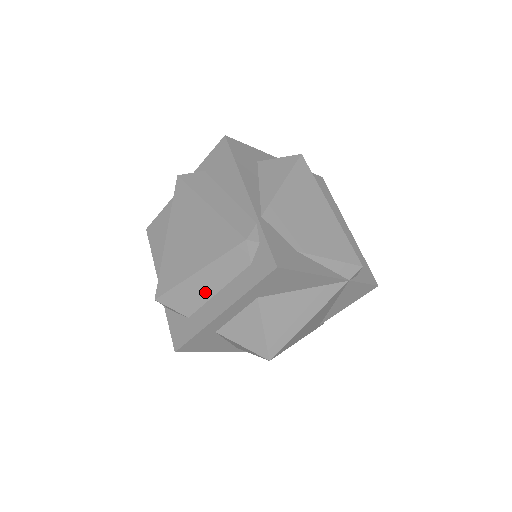
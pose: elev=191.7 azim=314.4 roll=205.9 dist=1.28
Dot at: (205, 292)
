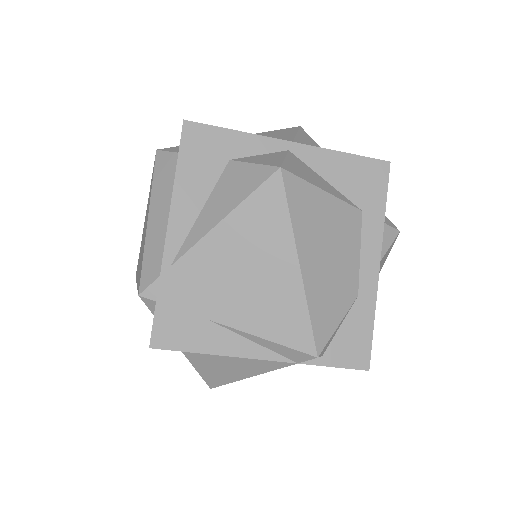
Dot at: occluded
